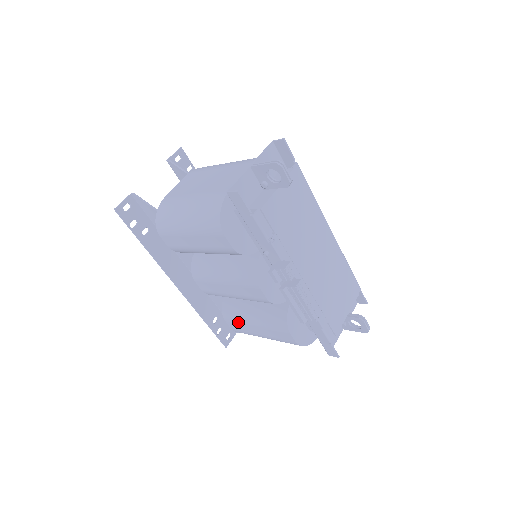
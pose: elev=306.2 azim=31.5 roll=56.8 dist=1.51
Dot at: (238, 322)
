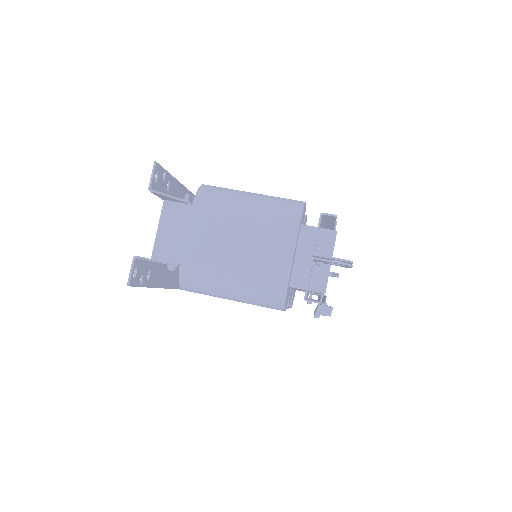
Dot at: occluded
